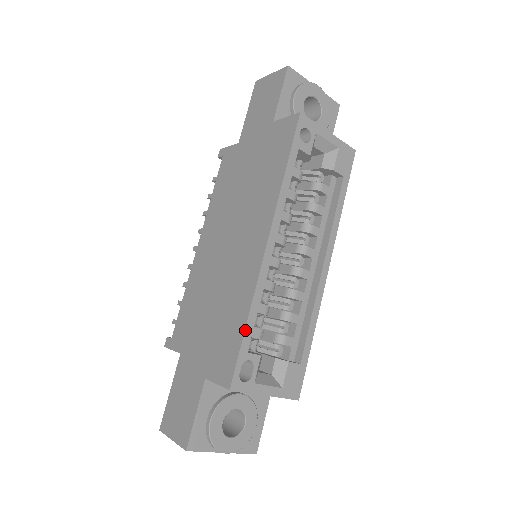
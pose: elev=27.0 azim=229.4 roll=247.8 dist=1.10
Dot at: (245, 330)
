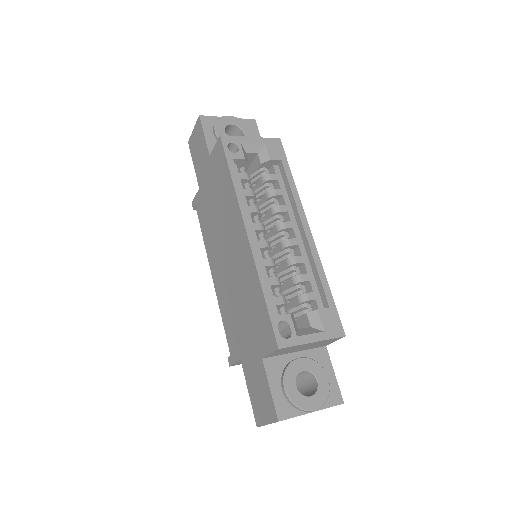
Dot at: (265, 300)
